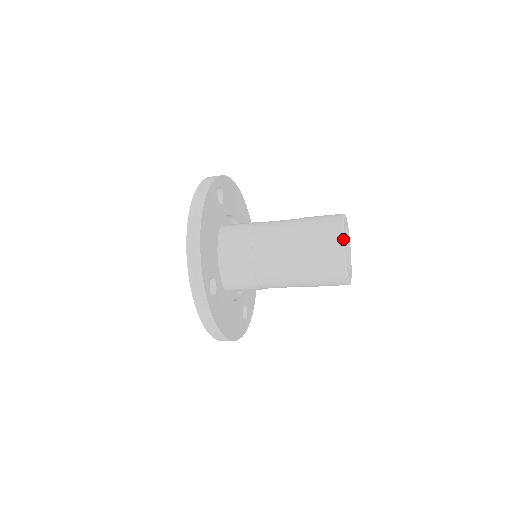
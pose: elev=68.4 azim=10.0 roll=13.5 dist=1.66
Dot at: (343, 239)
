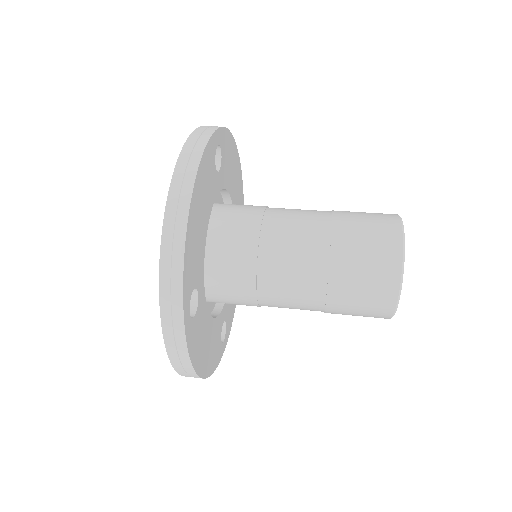
Dot at: (403, 255)
